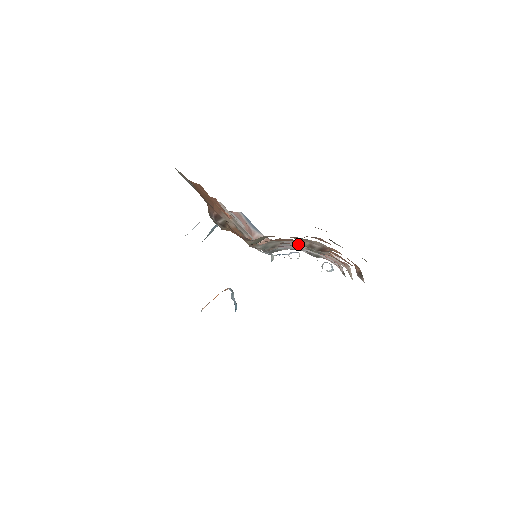
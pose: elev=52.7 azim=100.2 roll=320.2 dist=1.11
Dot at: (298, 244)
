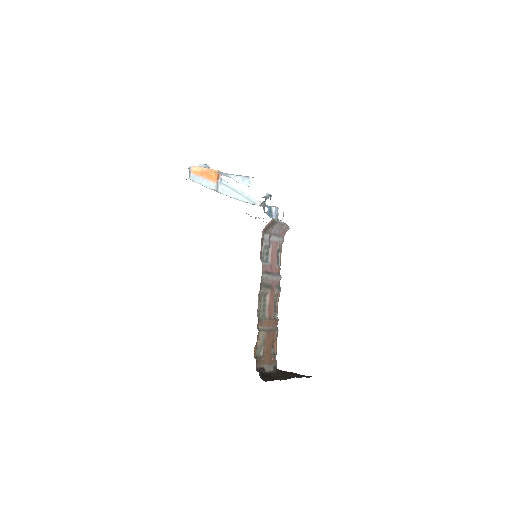
Dot at: (275, 290)
